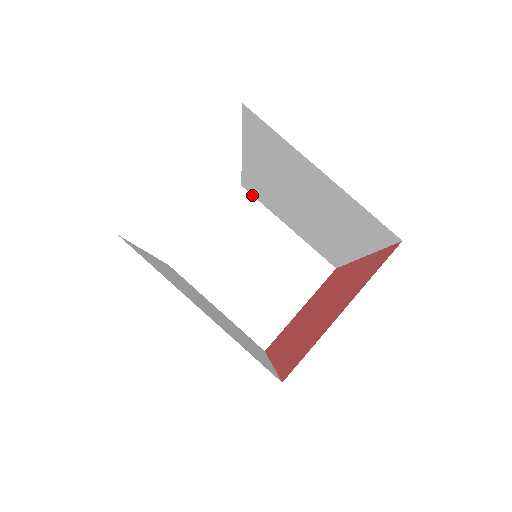
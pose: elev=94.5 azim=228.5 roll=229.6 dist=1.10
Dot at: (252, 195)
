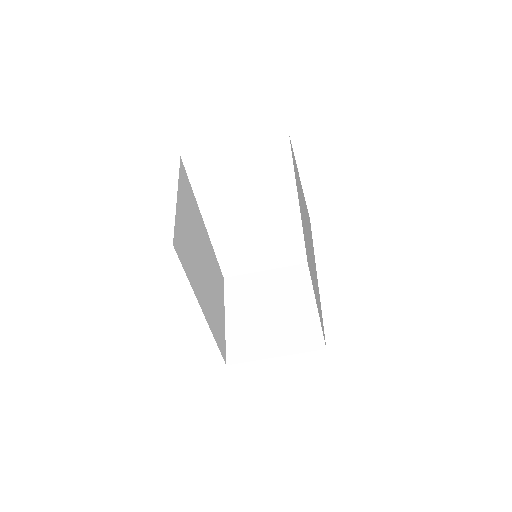
Dot at: (309, 271)
